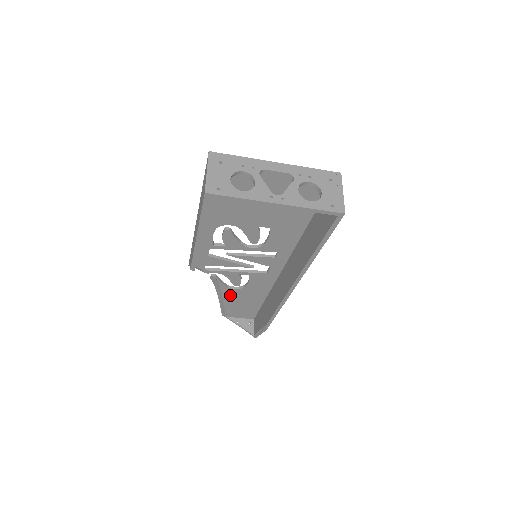
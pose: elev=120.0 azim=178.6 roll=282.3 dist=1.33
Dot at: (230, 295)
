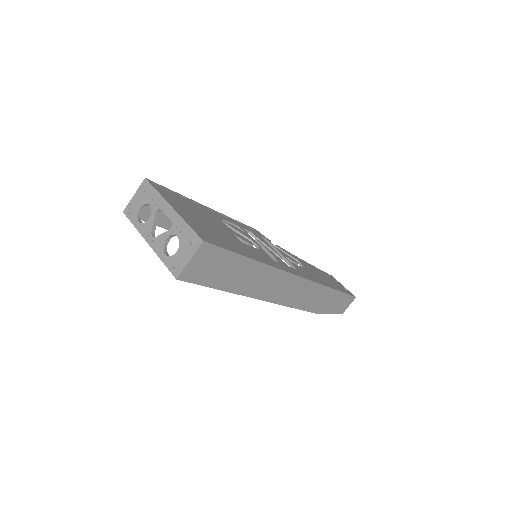
Dot at: occluded
